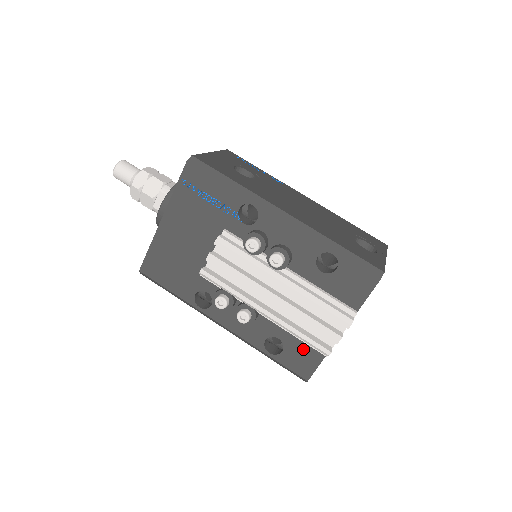
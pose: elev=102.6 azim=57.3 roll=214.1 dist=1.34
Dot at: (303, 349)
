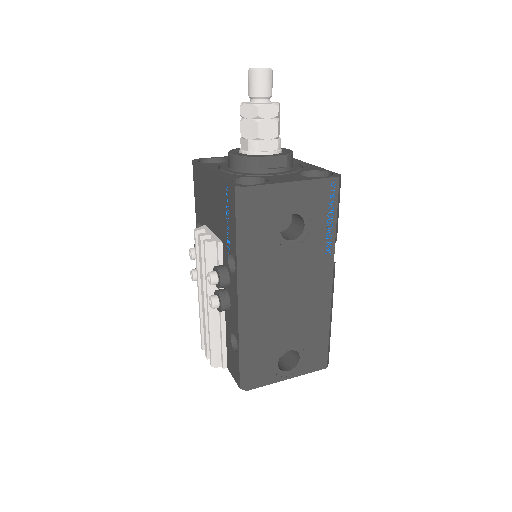
Dot at: occluded
